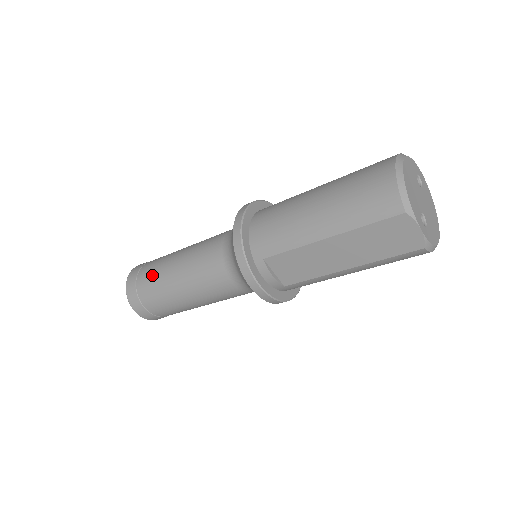
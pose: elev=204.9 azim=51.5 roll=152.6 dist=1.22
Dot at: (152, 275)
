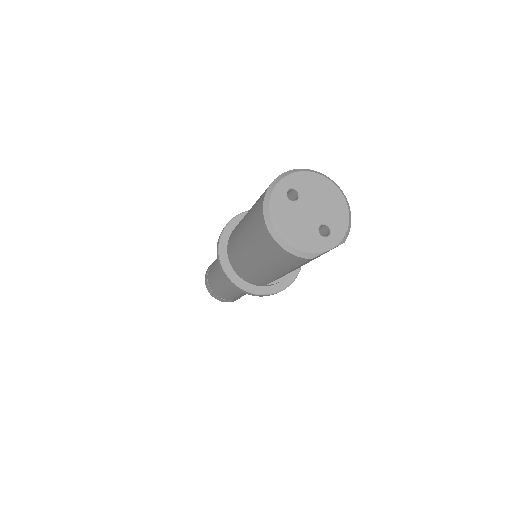
Dot at: (221, 294)
